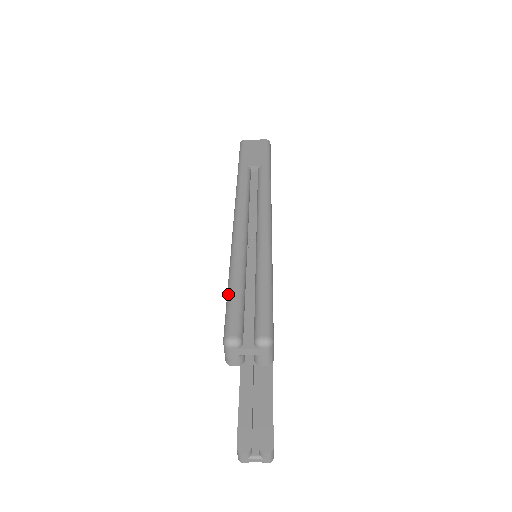
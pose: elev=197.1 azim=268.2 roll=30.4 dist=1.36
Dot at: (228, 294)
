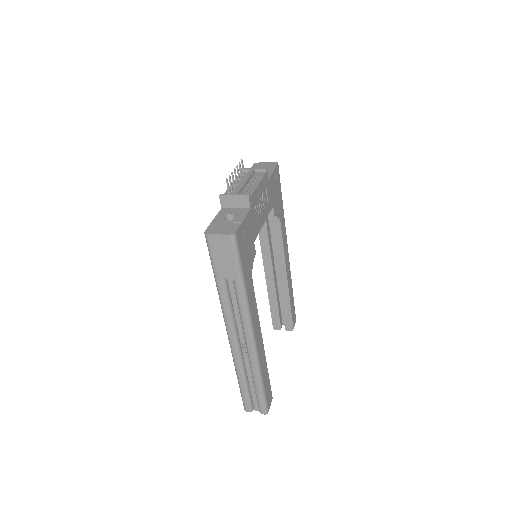
Dot at: (240, 389)
